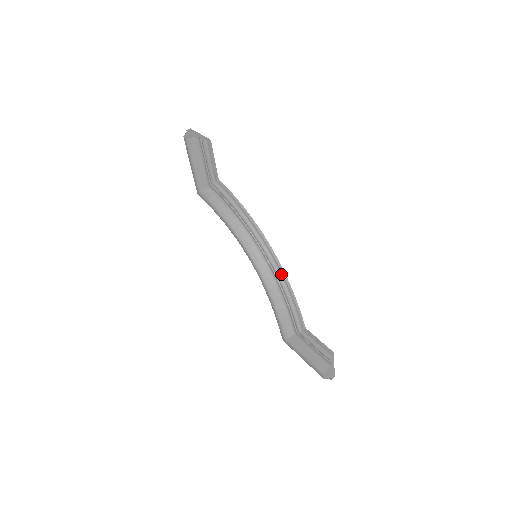
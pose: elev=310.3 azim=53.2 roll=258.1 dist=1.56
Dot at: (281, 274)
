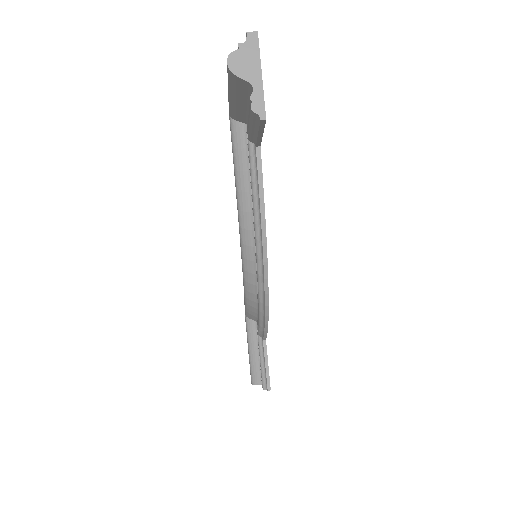
Dot at: (263, 314)
